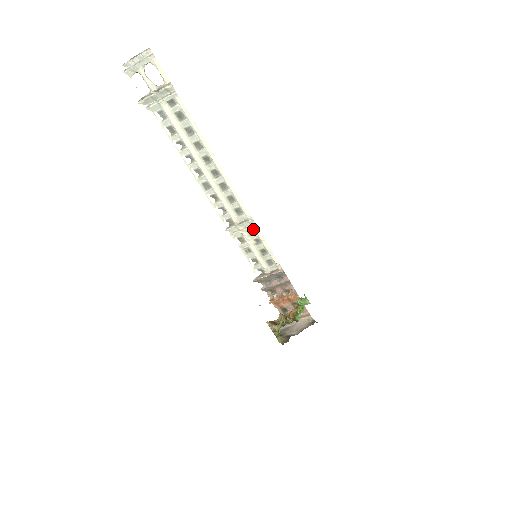
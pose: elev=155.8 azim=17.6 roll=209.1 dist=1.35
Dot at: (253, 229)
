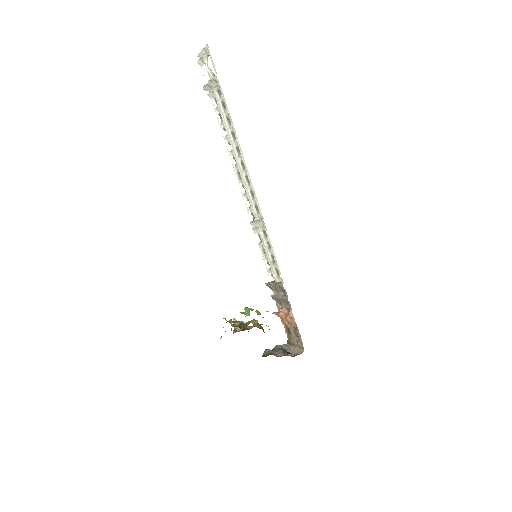
Dot at: (266, 231)
